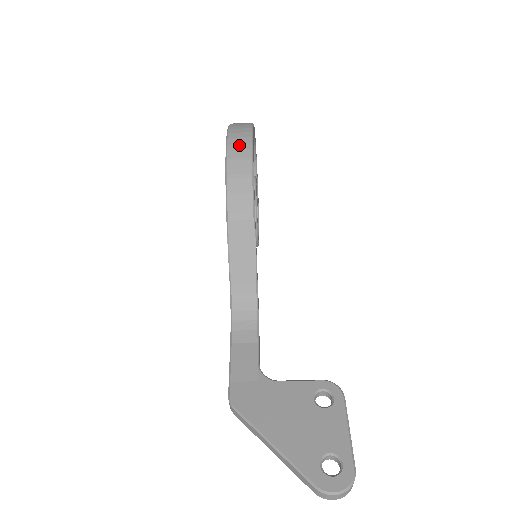
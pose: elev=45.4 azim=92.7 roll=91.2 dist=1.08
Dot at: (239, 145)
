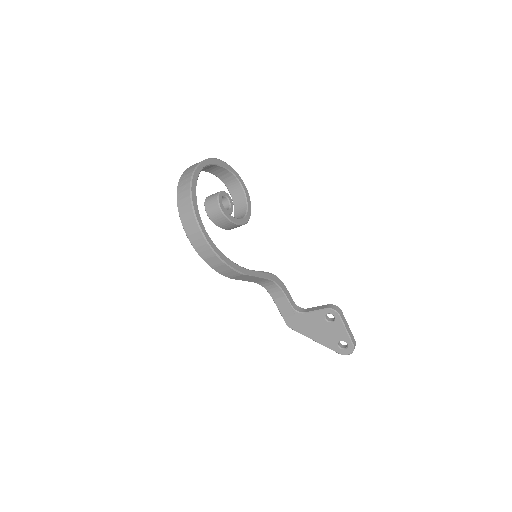
Dot at: (201, 248)
